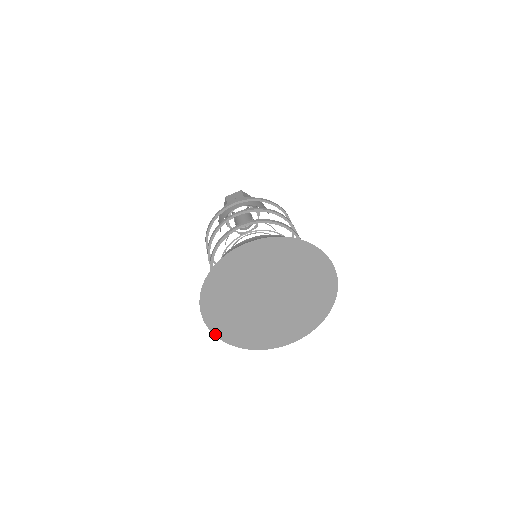
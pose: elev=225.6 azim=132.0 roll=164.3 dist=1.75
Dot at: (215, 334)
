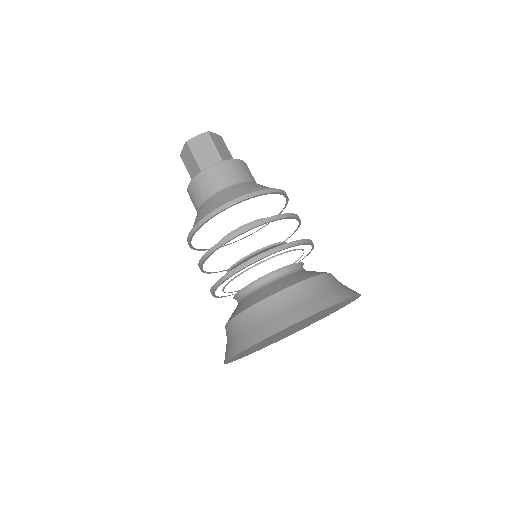
Dot at: (229, 362)
